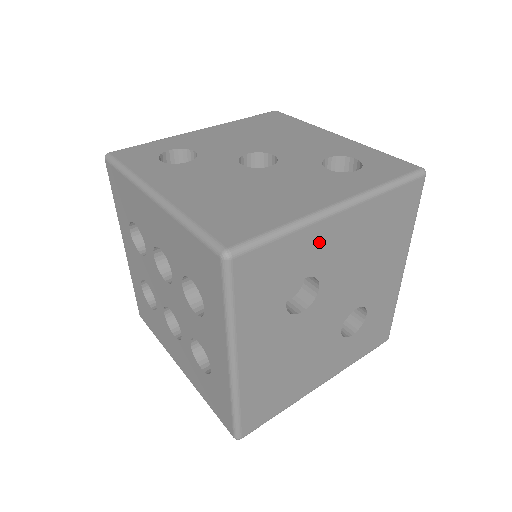
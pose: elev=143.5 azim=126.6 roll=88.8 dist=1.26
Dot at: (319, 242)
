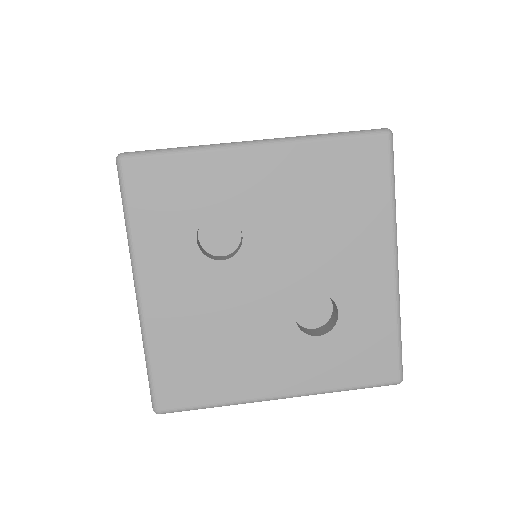
Dot at: (231, 175)
